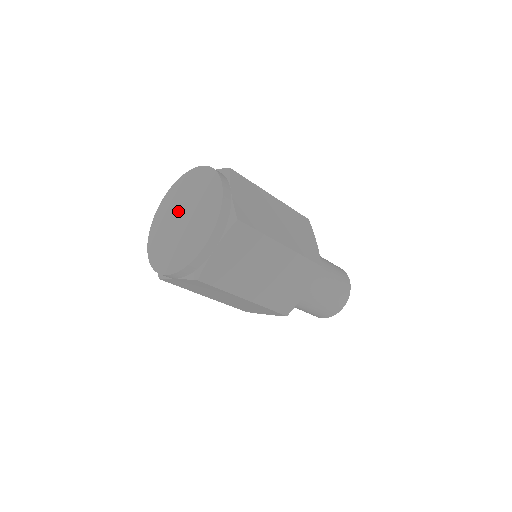
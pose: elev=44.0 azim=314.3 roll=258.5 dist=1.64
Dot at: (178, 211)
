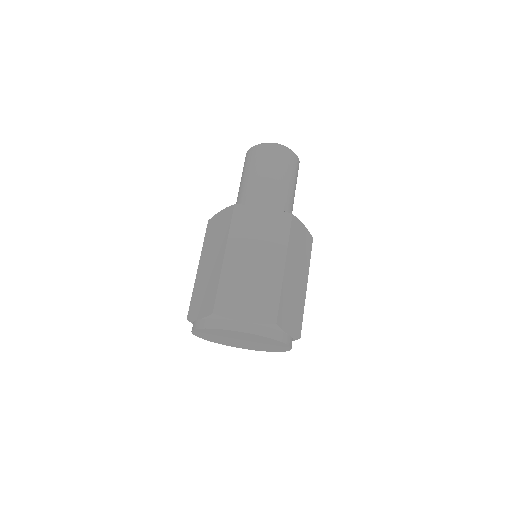
Dot at: occluded
